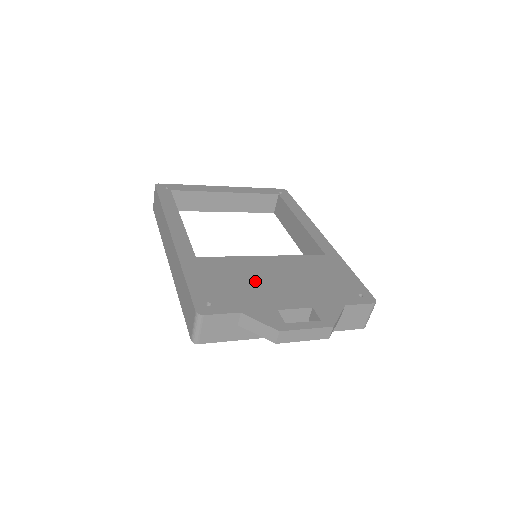
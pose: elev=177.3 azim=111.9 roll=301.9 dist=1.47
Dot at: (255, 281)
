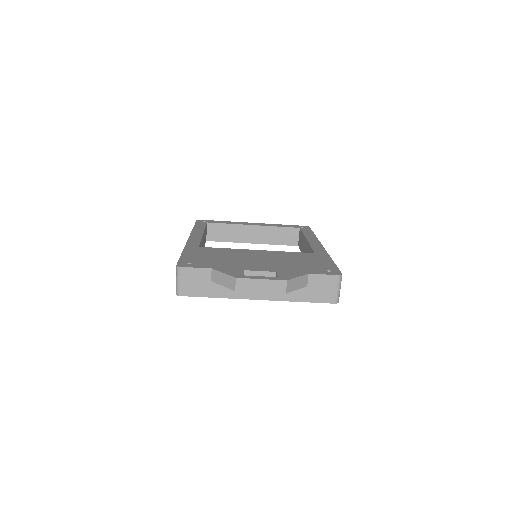
Dot at: (237, 258)
